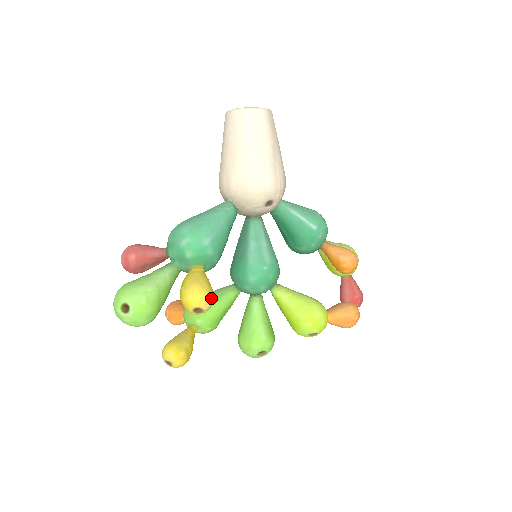
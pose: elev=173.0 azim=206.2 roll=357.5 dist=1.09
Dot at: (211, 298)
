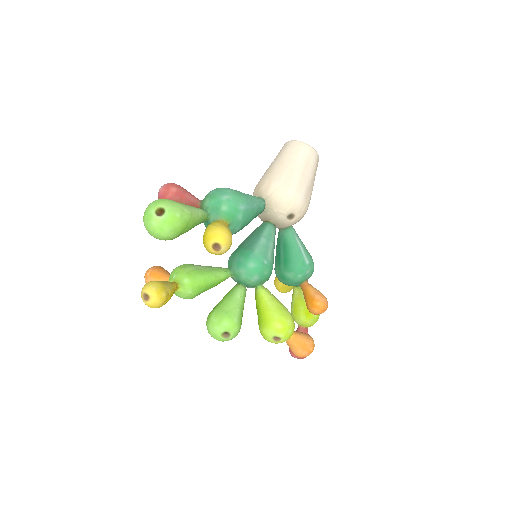
Dot at: (231, 244)
